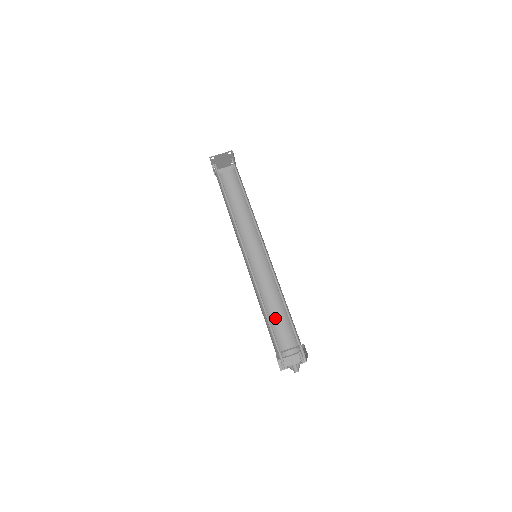
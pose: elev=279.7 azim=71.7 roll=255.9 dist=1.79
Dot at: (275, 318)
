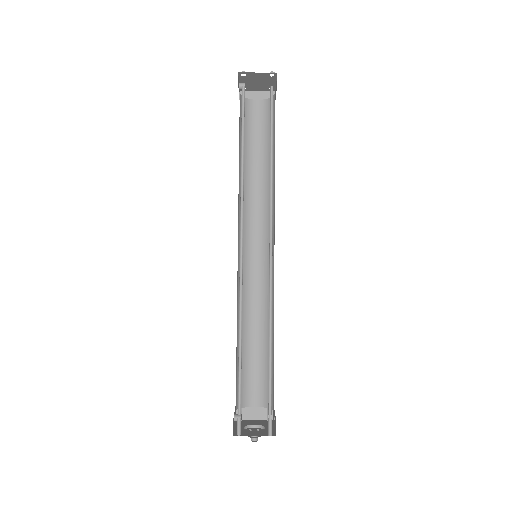
Dot at: (252, 350)
